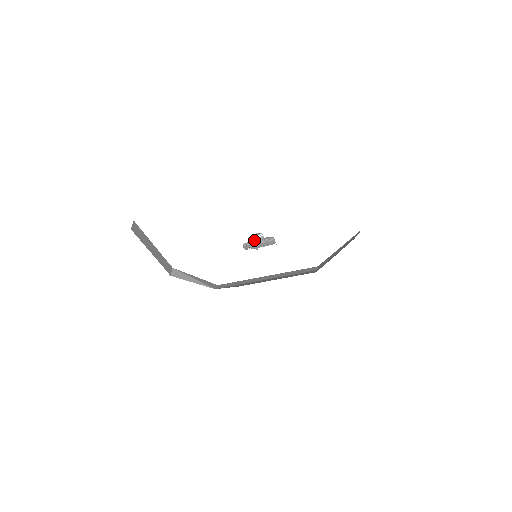
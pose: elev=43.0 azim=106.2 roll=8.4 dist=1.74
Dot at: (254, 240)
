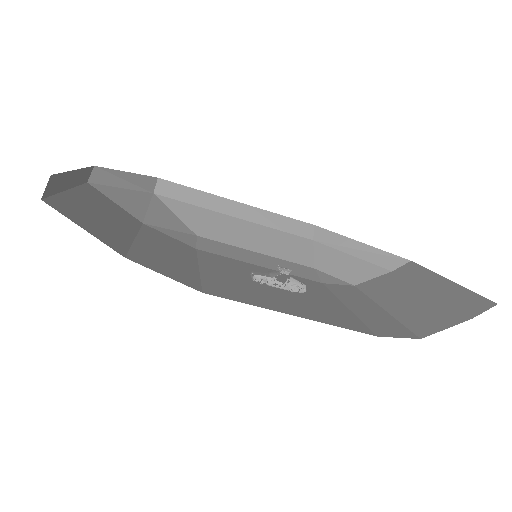
Dot at: (275, 276)
